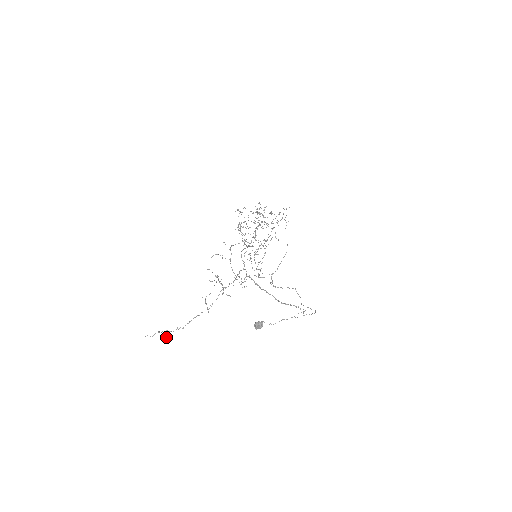
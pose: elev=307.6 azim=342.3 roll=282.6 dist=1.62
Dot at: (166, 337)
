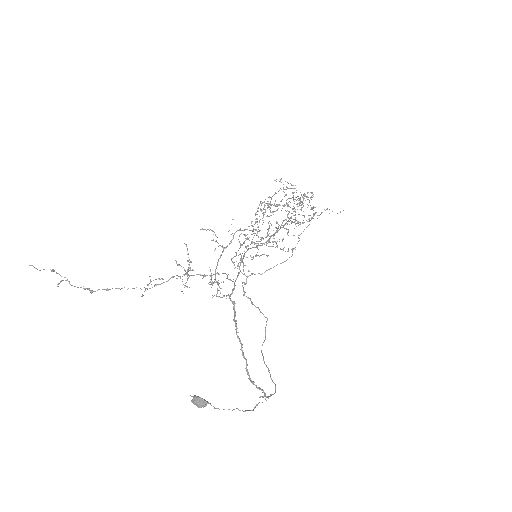
Dot at: occluded
